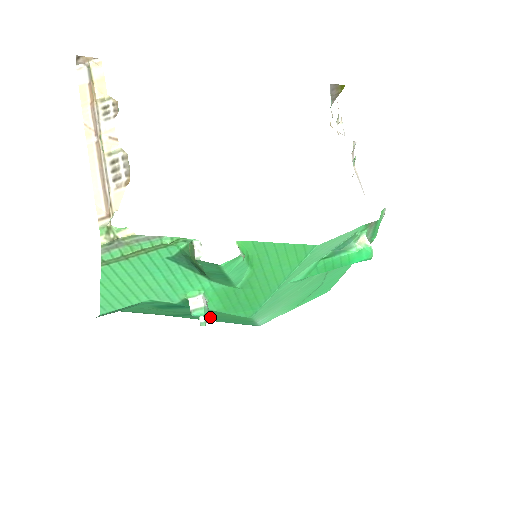
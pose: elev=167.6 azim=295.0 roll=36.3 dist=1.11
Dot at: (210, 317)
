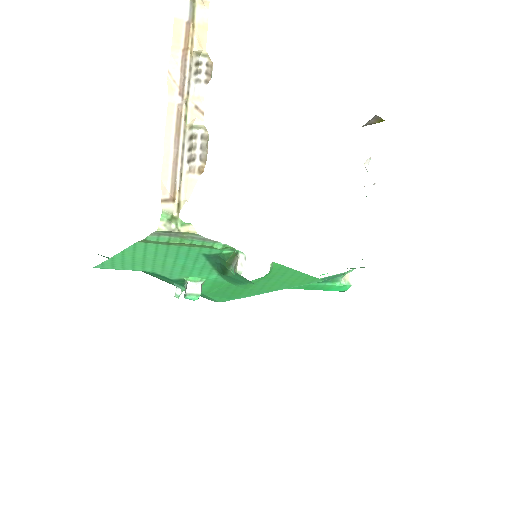
Dot at: occluded
